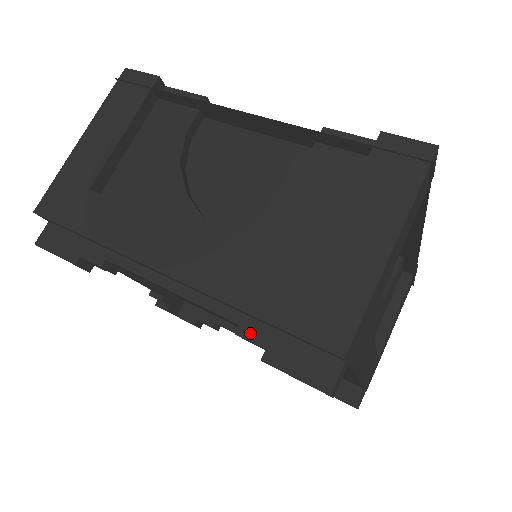
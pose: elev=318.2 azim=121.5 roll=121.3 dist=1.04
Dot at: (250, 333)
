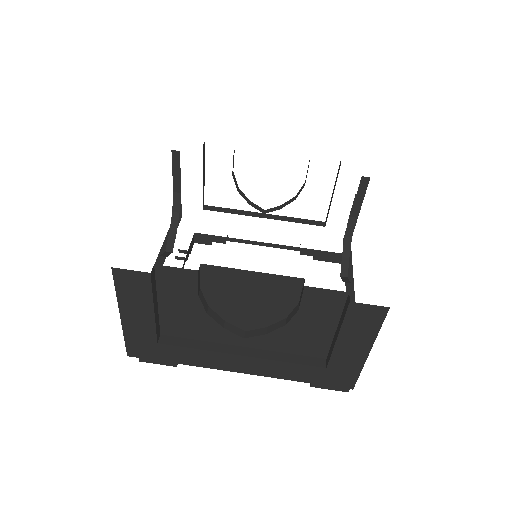
Dot at: occluded
